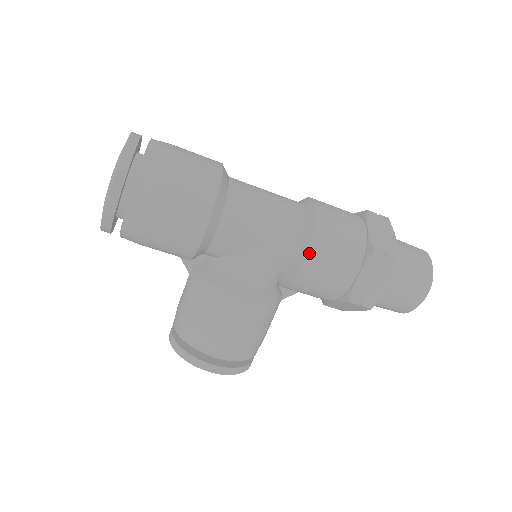
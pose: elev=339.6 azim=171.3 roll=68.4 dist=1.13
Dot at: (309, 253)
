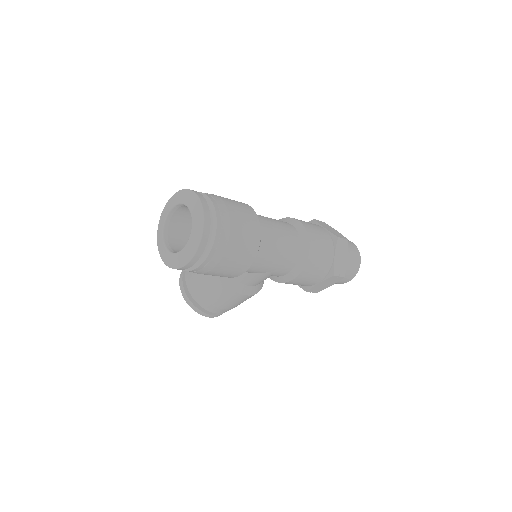
Dot at: (296, 278)
